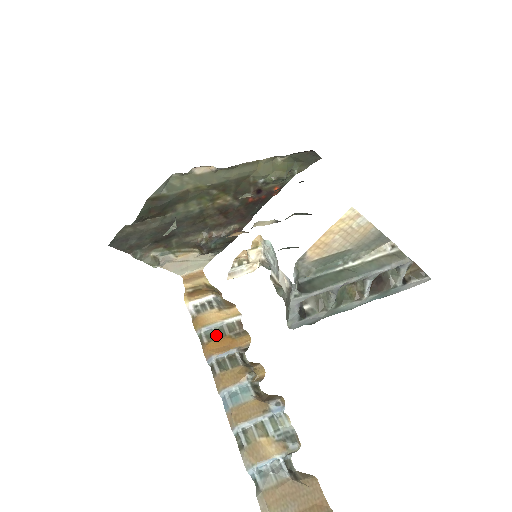
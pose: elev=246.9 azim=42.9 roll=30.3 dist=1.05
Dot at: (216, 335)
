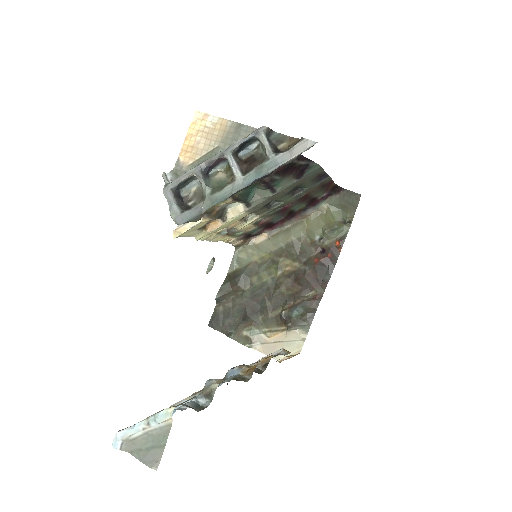
Dot at: occluded
